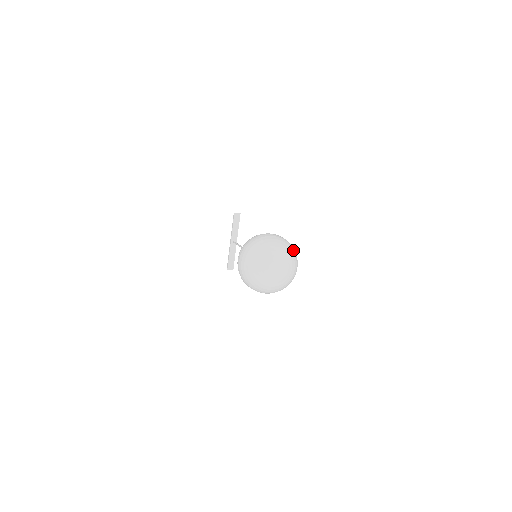
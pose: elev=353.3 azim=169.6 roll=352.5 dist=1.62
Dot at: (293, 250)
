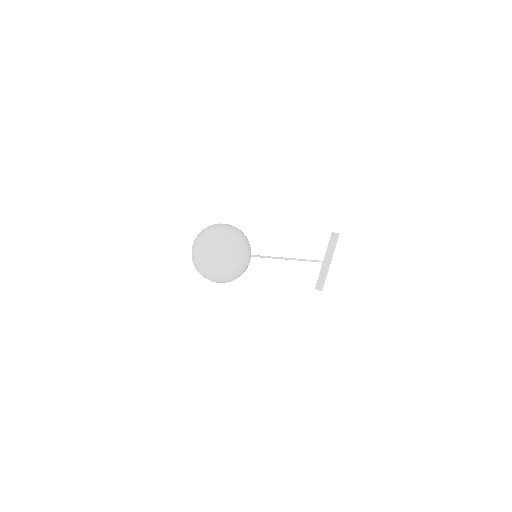
Dot at: (234, 242)
